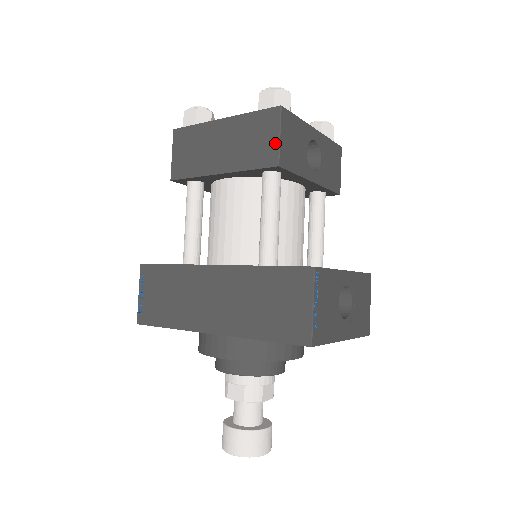
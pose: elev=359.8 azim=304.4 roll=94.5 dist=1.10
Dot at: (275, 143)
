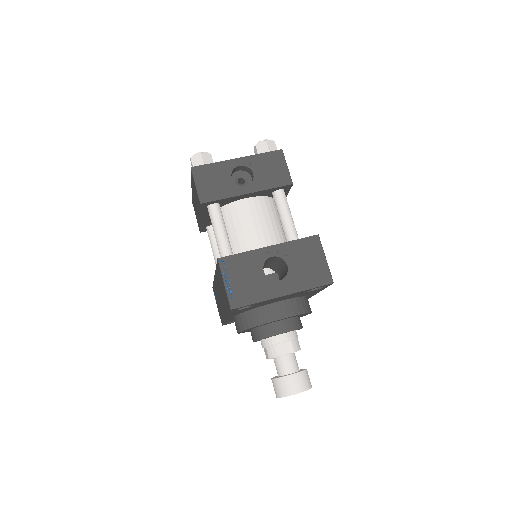
Dot at: (196, 191)
